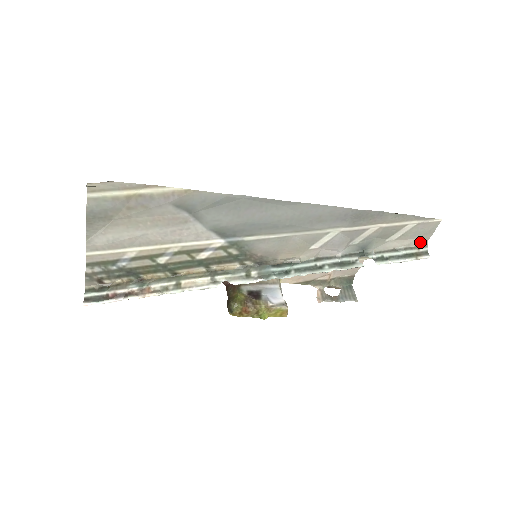
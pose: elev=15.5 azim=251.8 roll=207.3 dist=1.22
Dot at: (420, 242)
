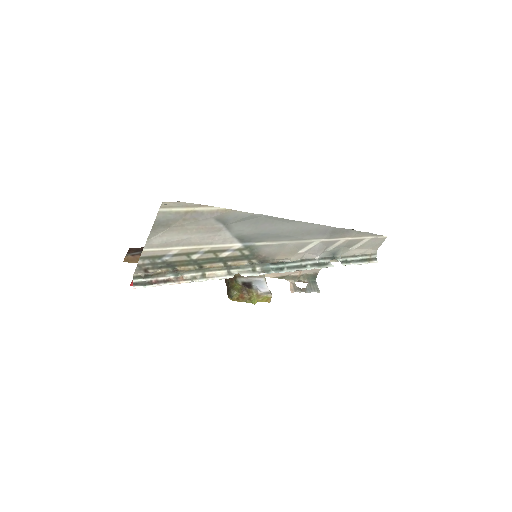
Dot at: (372, 251)
